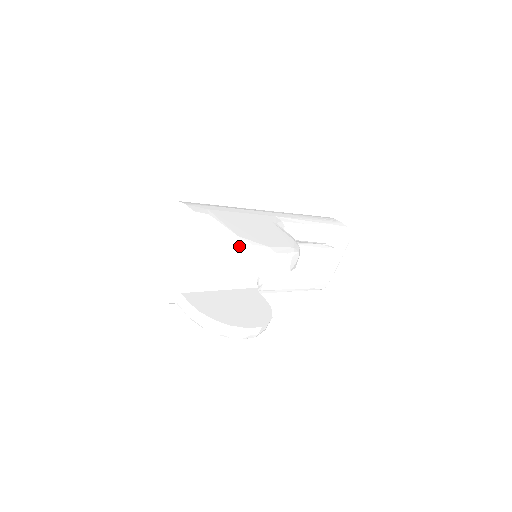
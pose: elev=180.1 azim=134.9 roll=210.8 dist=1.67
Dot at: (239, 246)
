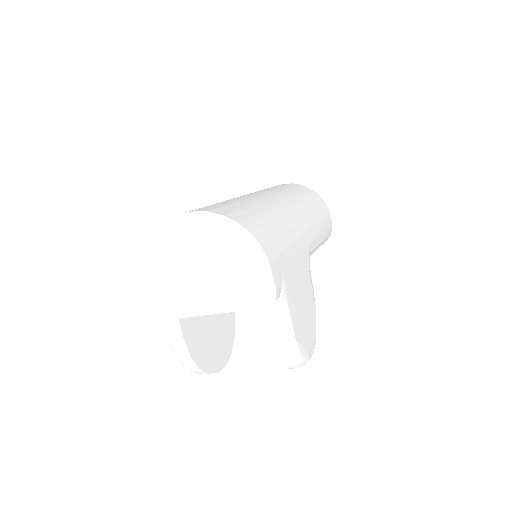
Dot at: (291, 355)
